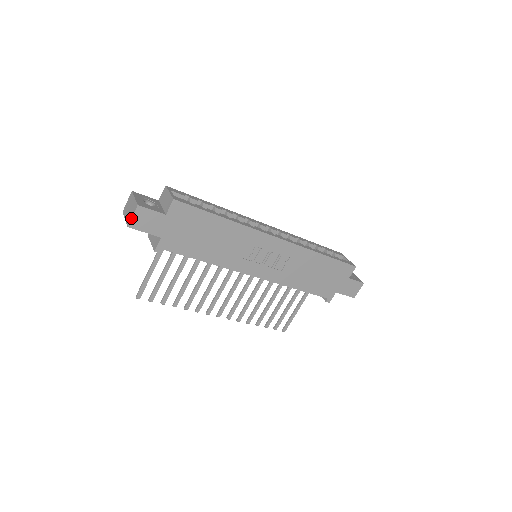
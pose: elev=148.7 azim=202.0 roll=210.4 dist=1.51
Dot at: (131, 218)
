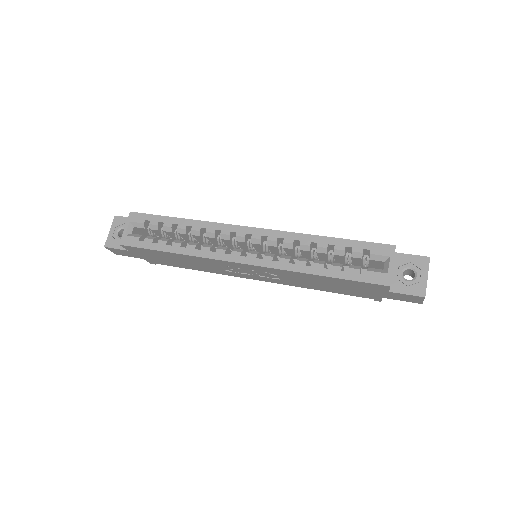
Dot at: (111, 251)
